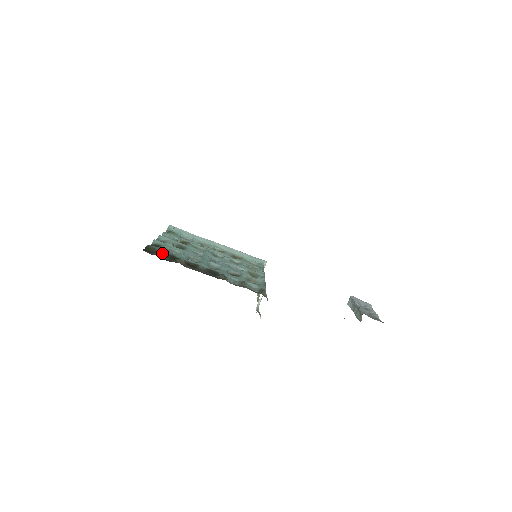
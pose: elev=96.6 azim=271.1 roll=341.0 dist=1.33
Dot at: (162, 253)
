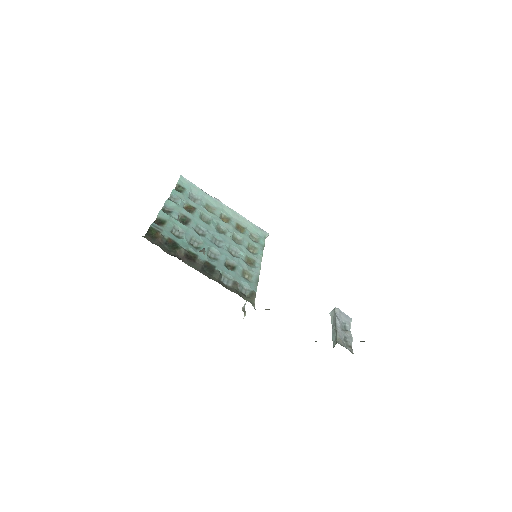
Dot at: (164, 239)
